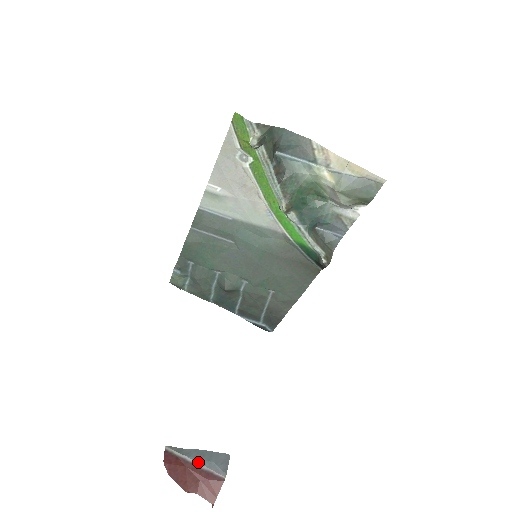
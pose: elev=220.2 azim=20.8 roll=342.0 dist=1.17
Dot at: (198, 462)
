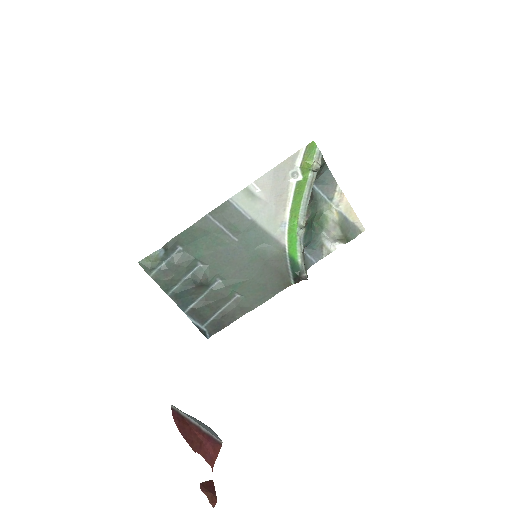
Dot at: (200, 424)
